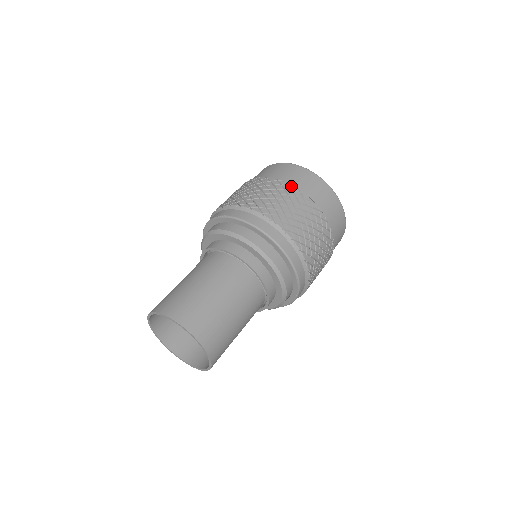
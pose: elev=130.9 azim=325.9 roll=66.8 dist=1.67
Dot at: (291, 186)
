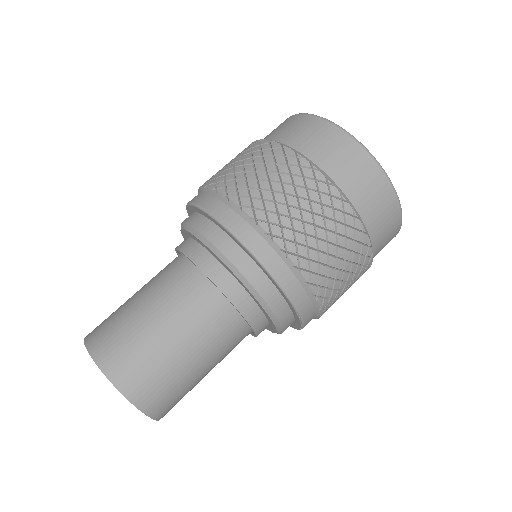
Dot at: (315, 170)
